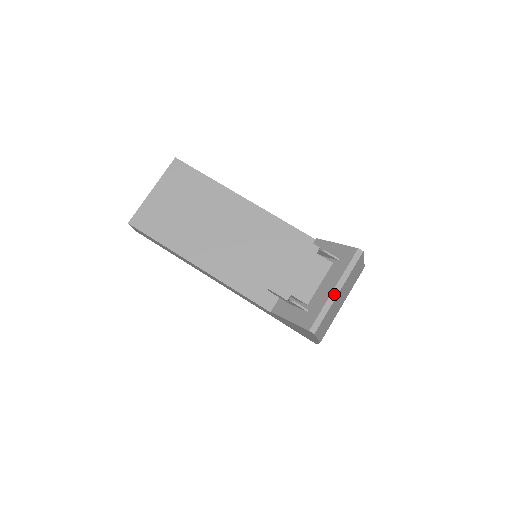
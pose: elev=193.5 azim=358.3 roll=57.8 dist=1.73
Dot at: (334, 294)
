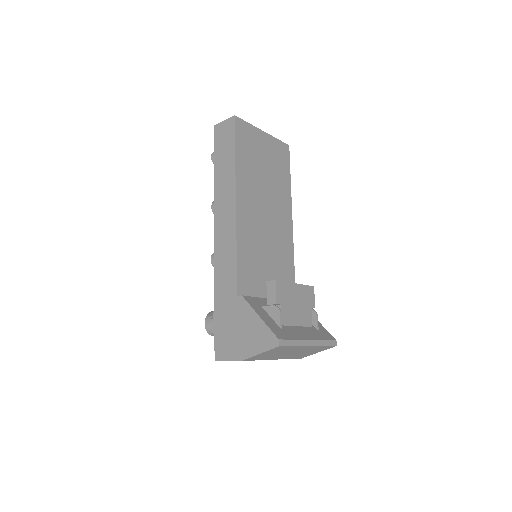
Dot at: (308, 342)
